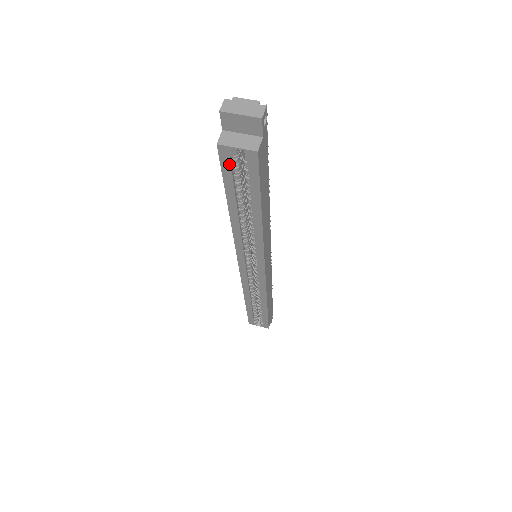
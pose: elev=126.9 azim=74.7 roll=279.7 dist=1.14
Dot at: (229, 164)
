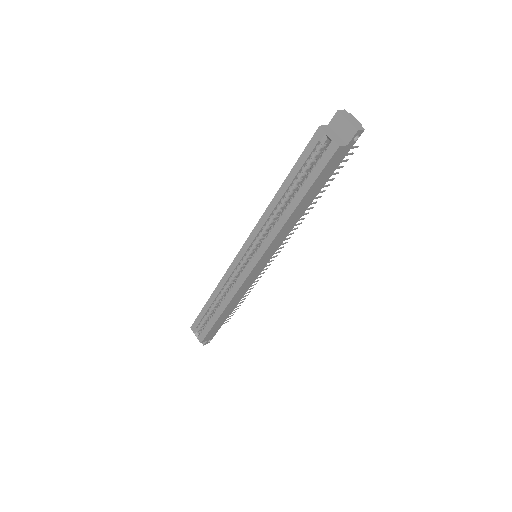
Dot at: (314, 146)
